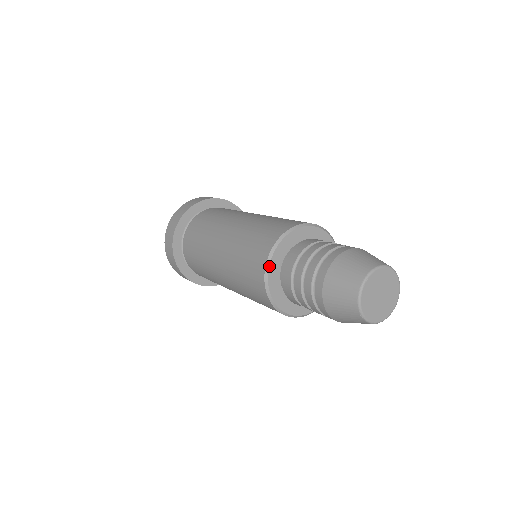
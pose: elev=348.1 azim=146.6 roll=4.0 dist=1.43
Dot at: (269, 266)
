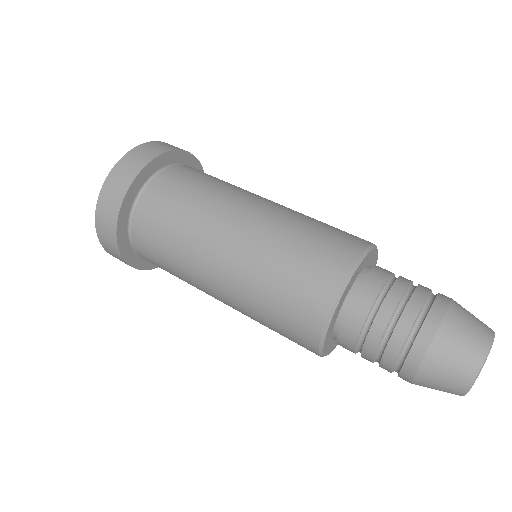
Dot at: (332, 318)
